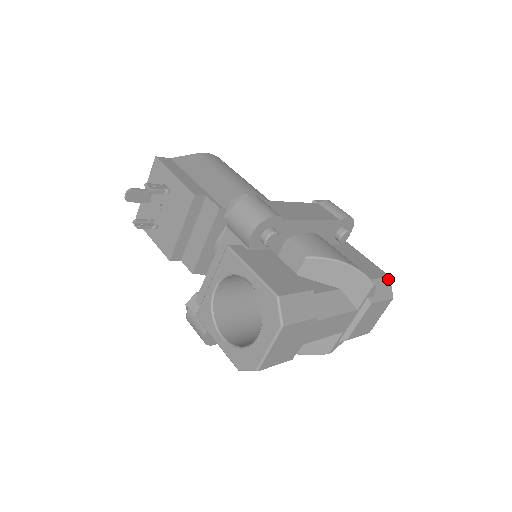
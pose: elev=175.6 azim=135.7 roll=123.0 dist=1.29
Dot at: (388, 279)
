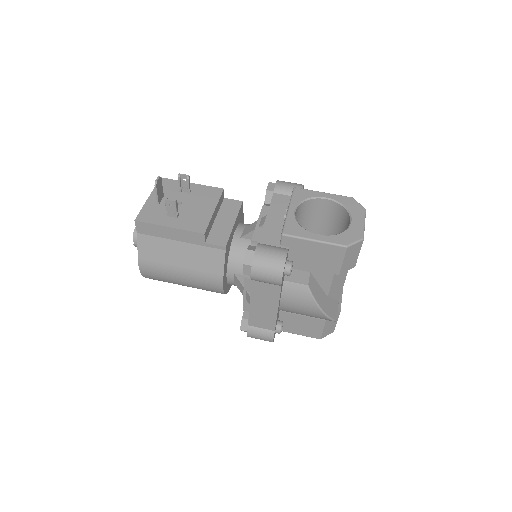
Dot at: occluded
